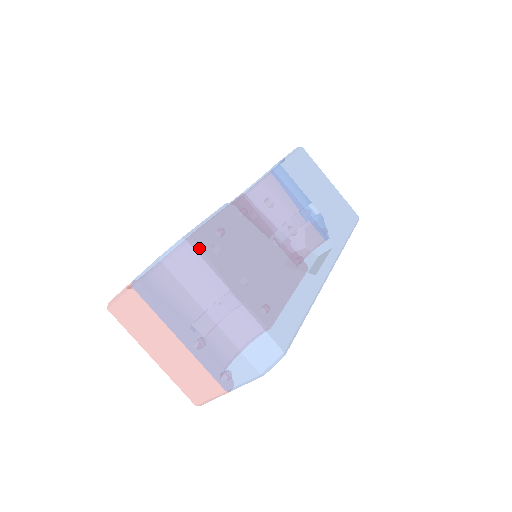
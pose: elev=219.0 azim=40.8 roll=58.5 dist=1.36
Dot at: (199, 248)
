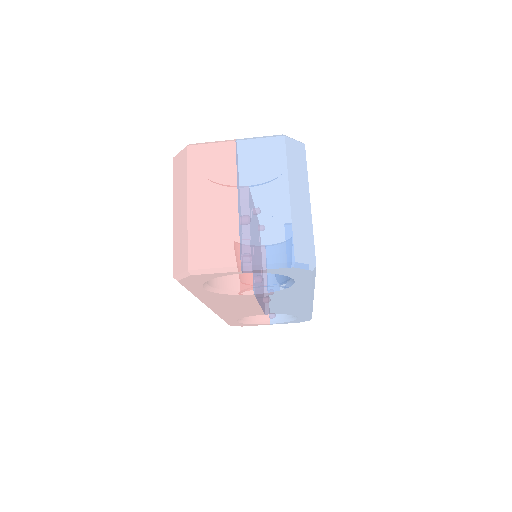
Dot at: occluded
